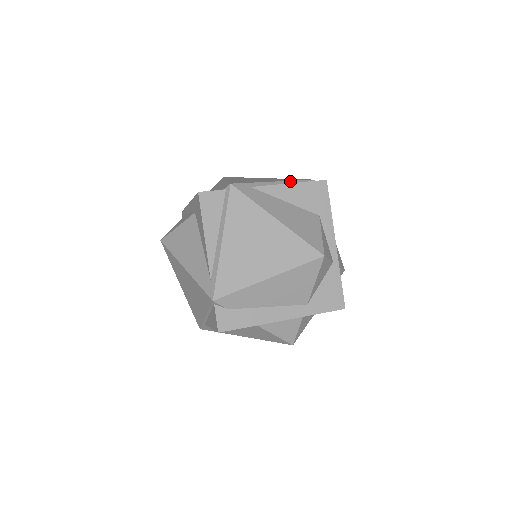
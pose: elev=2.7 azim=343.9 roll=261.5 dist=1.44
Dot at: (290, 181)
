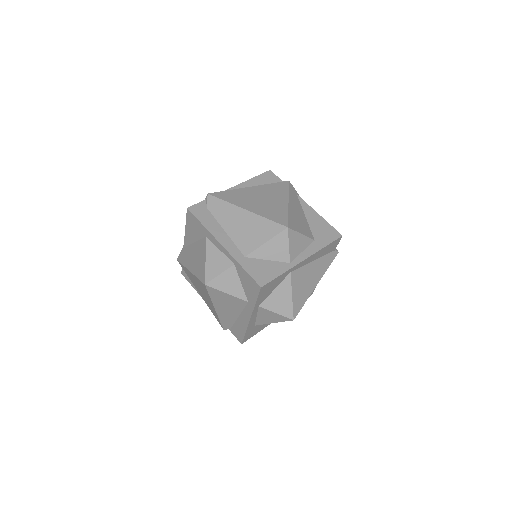
Dot at: occluded
